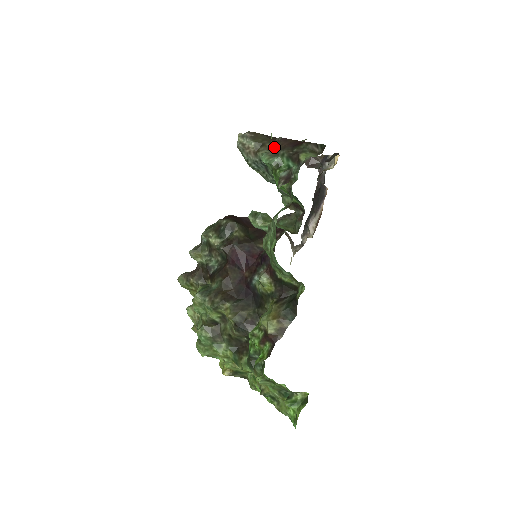
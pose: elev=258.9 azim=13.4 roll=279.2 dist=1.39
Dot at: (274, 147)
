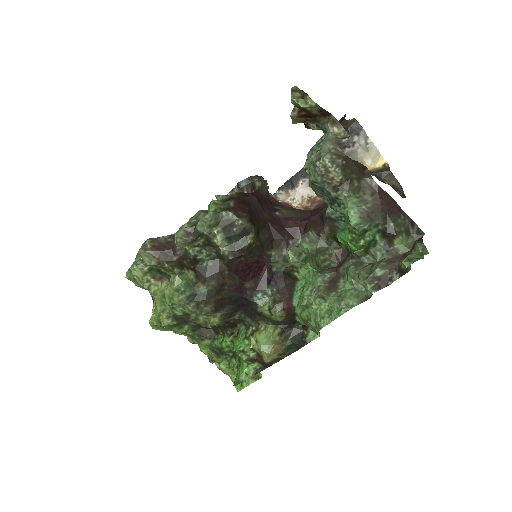
Dot at: (361, 189)
